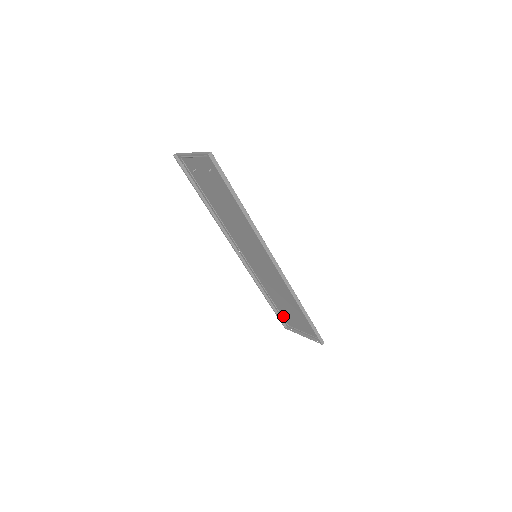
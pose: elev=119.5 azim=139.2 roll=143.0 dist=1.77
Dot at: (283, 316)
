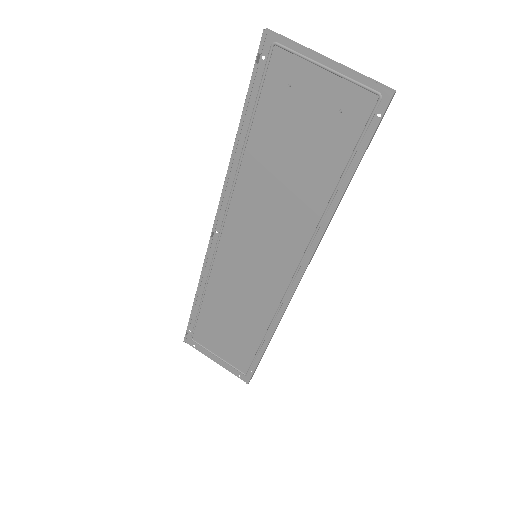
Dot at: (198, 328)
